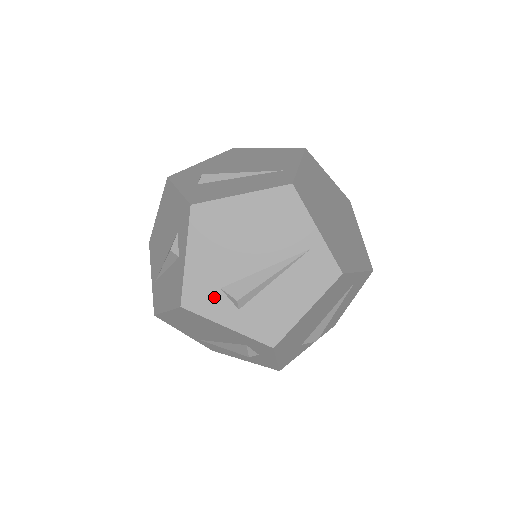
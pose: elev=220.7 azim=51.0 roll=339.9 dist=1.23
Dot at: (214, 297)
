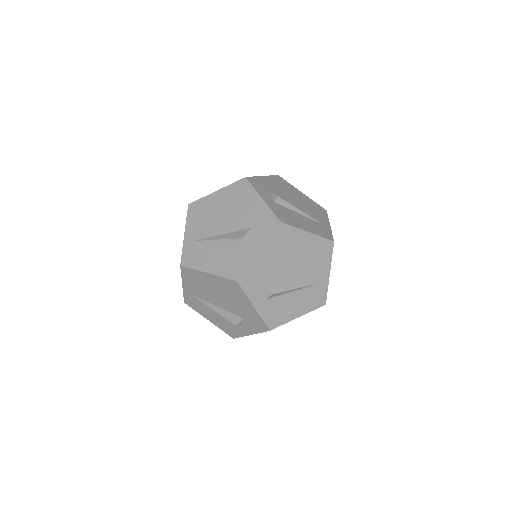
Dot at: (265, 190)
